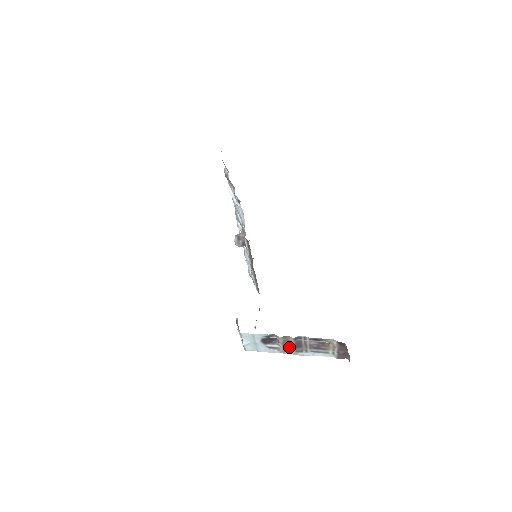
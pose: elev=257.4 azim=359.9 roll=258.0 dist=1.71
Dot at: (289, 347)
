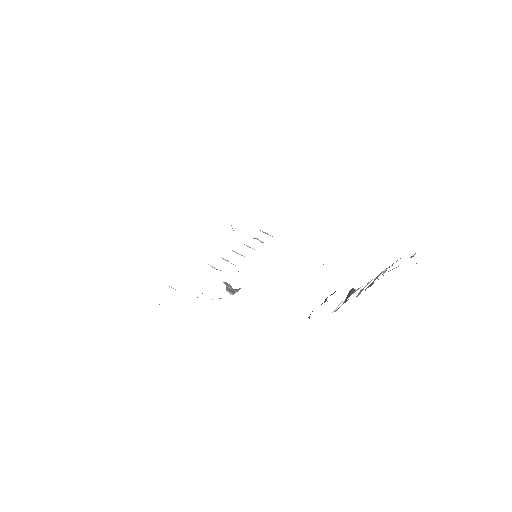
Dot at: (368, 283)
